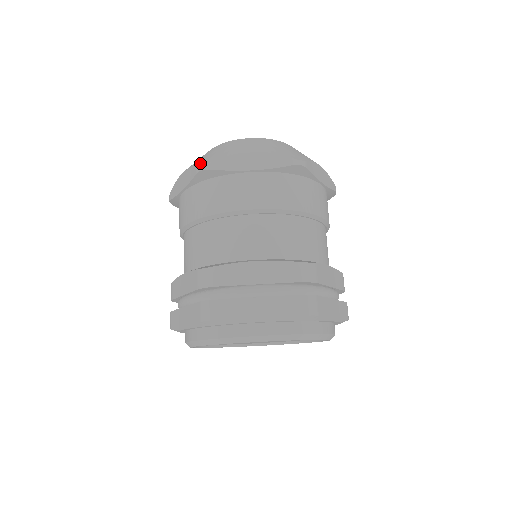
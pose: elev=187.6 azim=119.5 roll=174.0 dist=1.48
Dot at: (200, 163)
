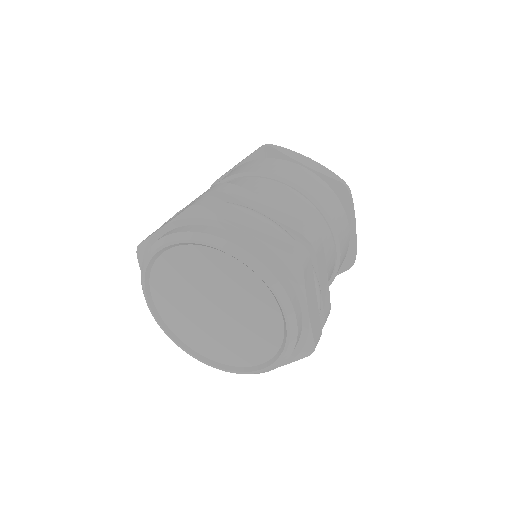
Dot at: occluded
